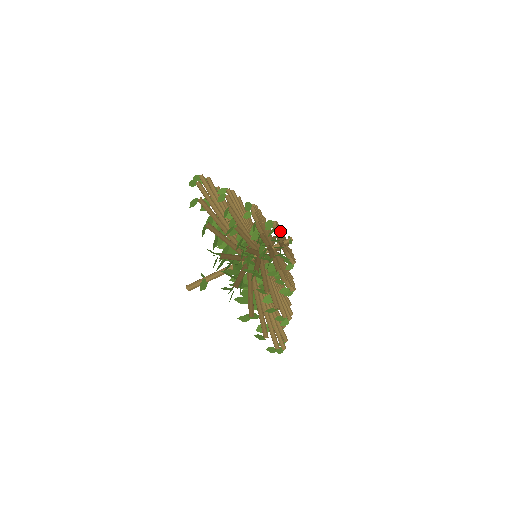
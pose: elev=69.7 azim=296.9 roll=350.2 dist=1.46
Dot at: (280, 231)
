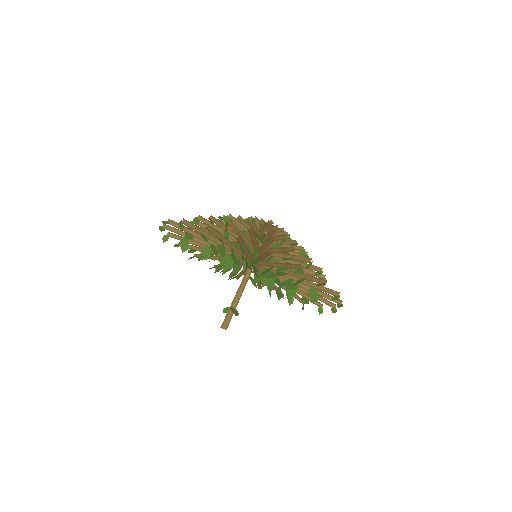
Dot at: occluded
